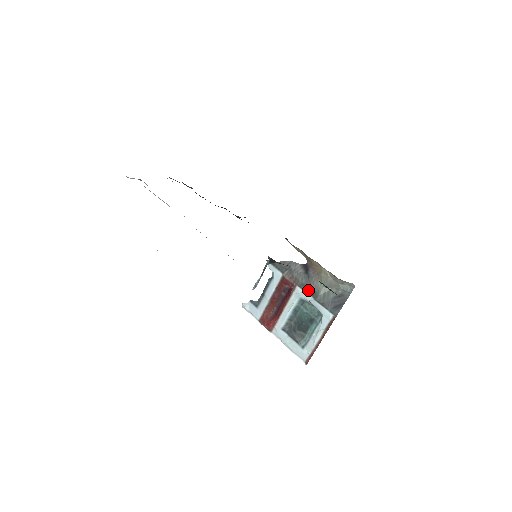
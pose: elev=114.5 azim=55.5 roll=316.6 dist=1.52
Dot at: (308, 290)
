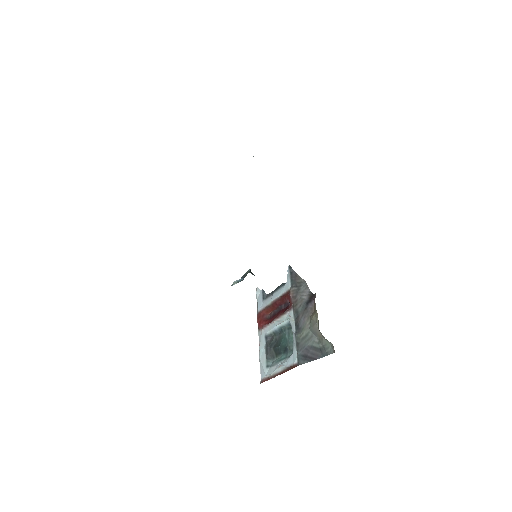
Dot at: (297, 320)
